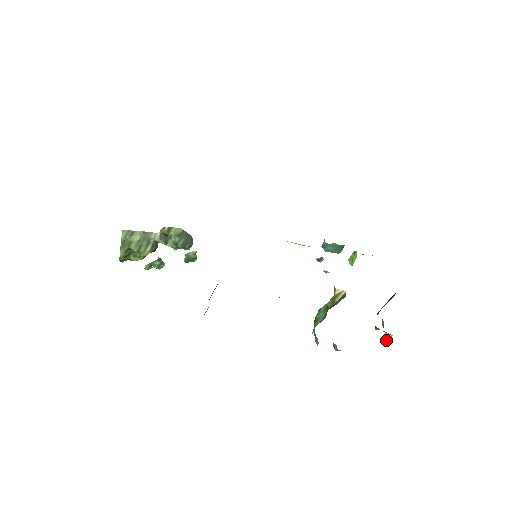
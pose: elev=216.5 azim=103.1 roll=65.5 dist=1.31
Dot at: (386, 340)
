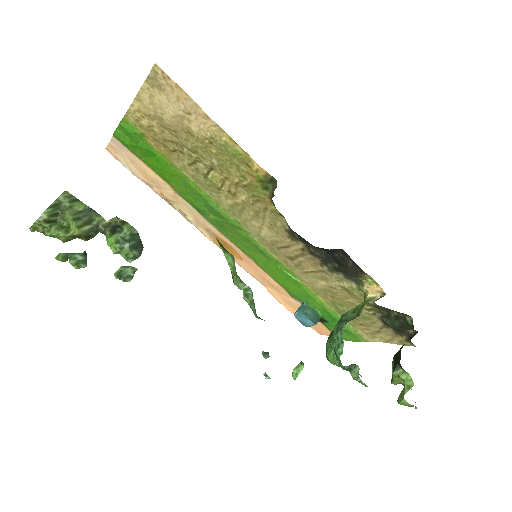
Dot at: (407, 389)
